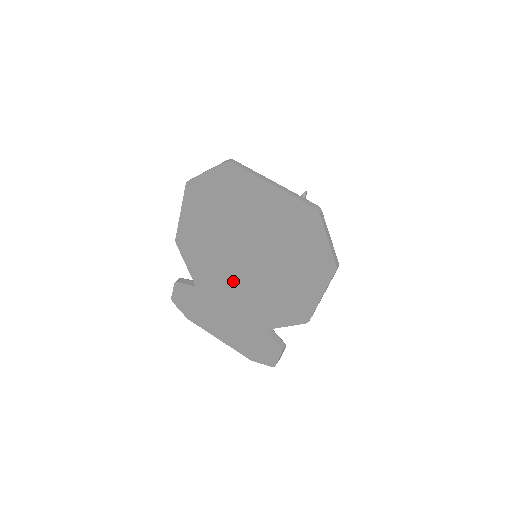
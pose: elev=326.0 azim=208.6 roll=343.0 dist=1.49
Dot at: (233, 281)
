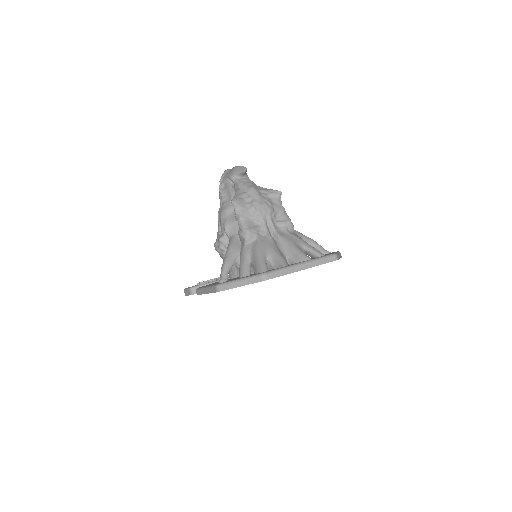
Dot at: occluded
